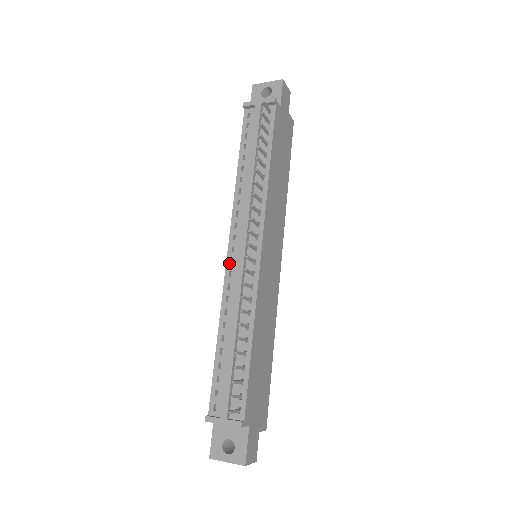
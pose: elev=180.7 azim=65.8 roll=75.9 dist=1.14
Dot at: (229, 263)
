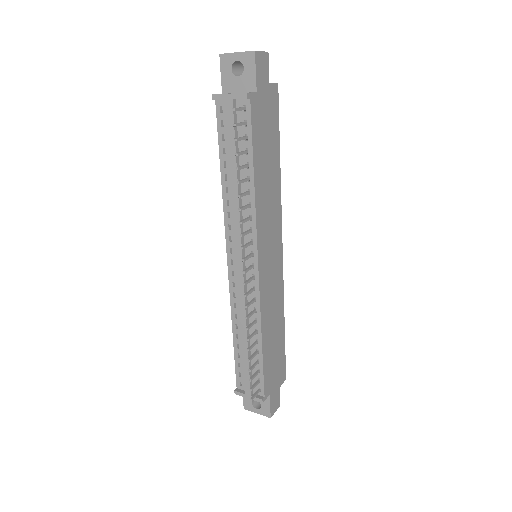
Dot at: (231, 274)
